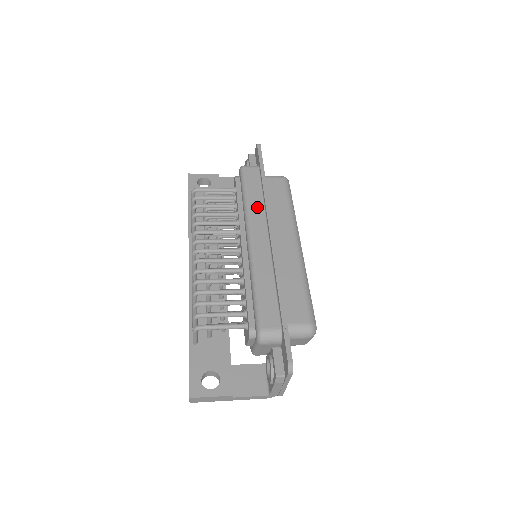
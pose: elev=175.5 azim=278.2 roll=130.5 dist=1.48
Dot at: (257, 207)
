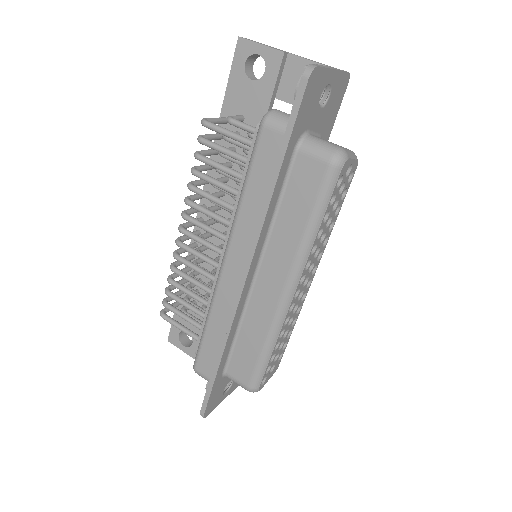
Dot at: (249, 219)
